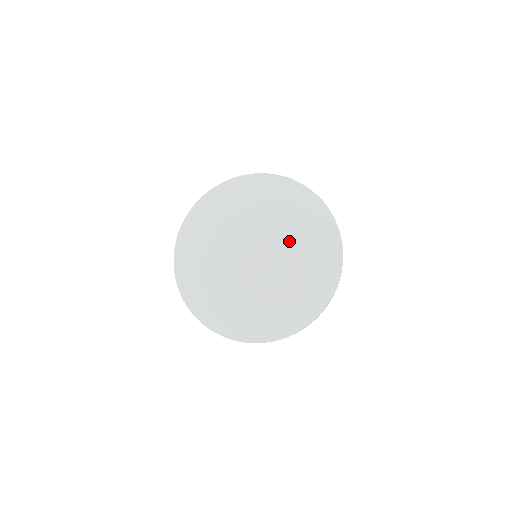
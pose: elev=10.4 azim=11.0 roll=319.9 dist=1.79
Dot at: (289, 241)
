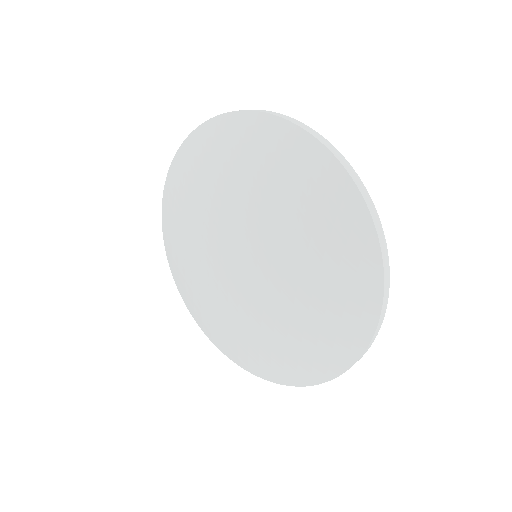
Dot at: (268, 221)
